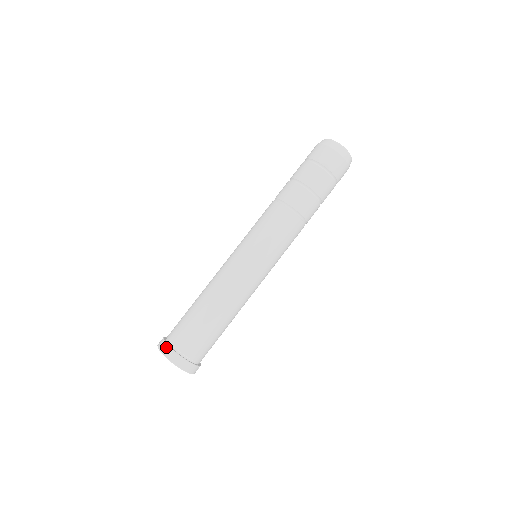
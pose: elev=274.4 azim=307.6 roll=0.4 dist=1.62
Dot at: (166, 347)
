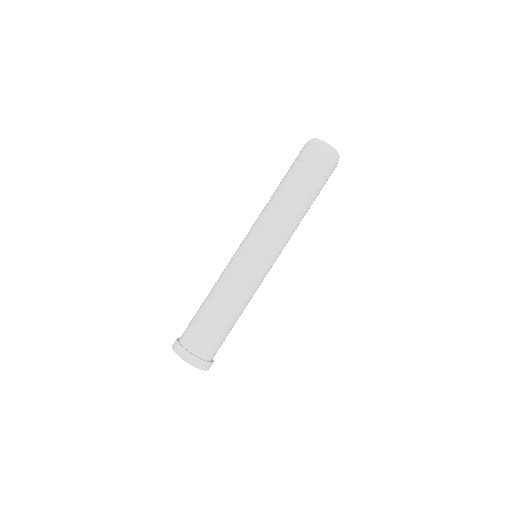
Dot at: (176, 344)
